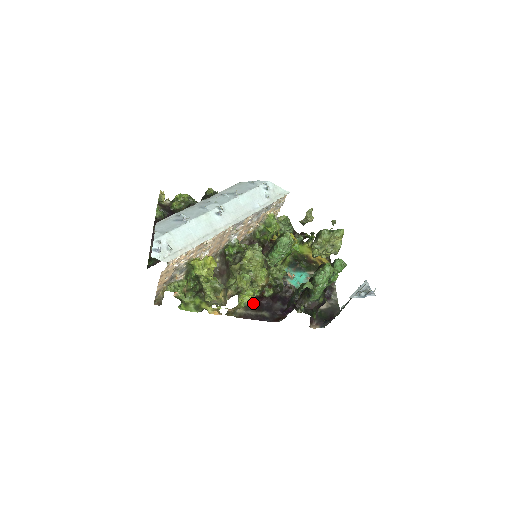
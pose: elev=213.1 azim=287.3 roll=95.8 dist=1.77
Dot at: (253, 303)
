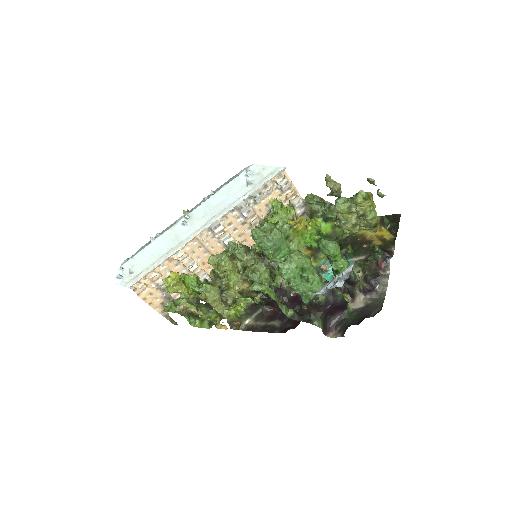
Dot at: (265, 312)
